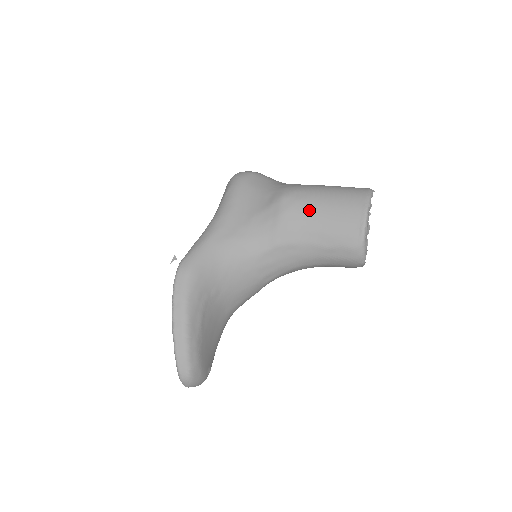
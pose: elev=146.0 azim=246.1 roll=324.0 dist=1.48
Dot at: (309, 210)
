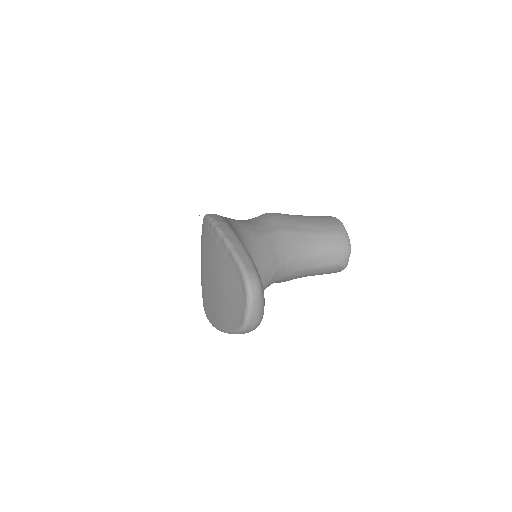
Dot at: (294, 216)
